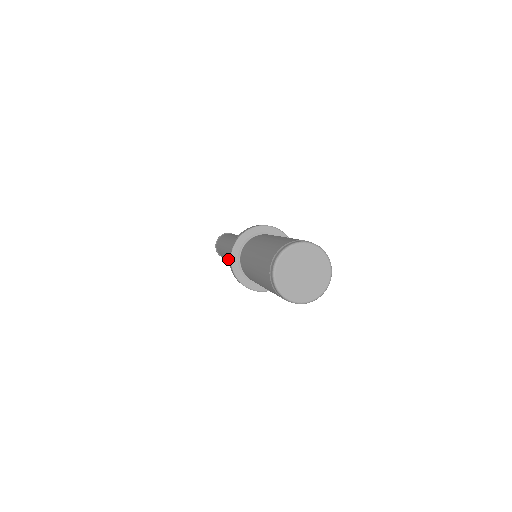
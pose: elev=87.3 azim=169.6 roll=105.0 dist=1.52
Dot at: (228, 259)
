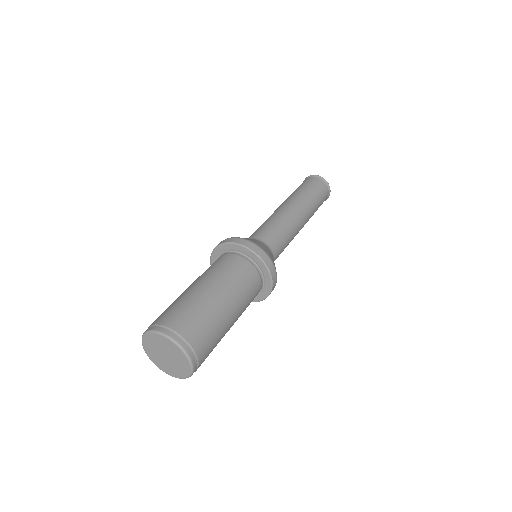
Dot at: occluded
